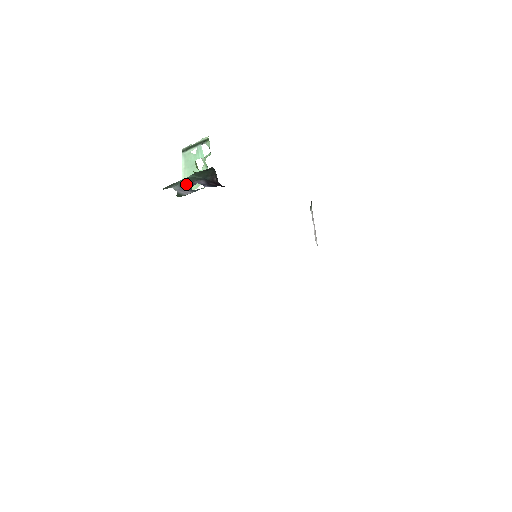
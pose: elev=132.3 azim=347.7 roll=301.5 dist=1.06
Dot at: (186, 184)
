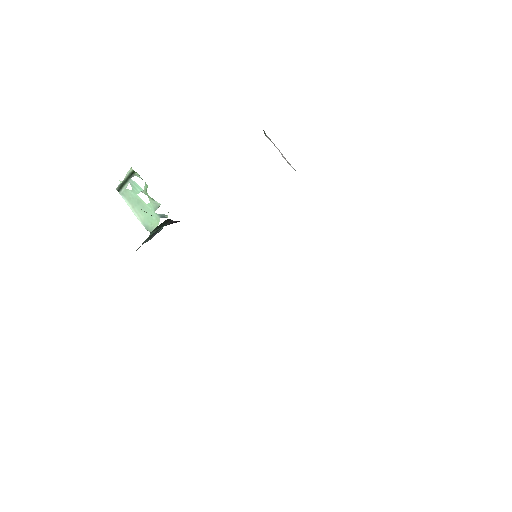
Dot at: (150, 237)
